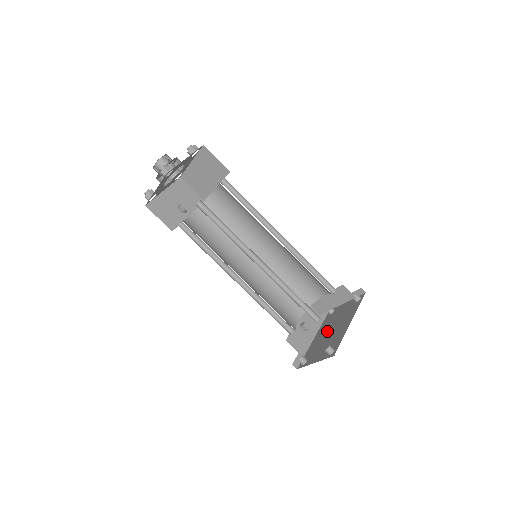
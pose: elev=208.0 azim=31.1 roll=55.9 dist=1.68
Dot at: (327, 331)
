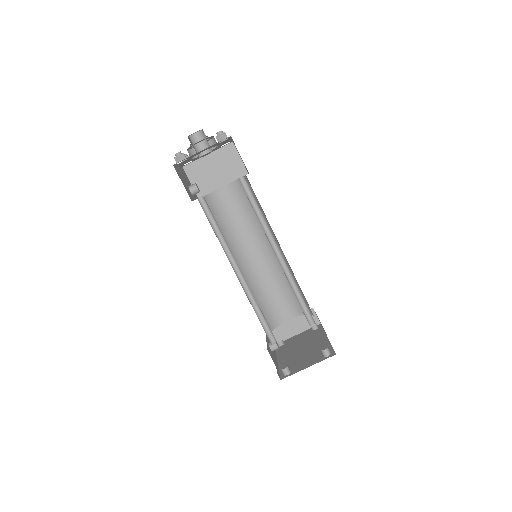
Dot at: (295, 351)
